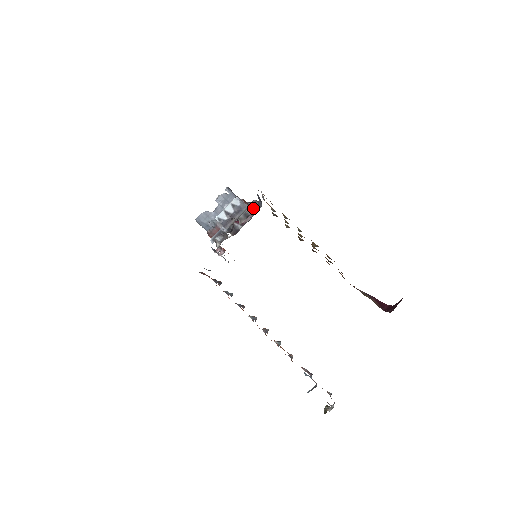
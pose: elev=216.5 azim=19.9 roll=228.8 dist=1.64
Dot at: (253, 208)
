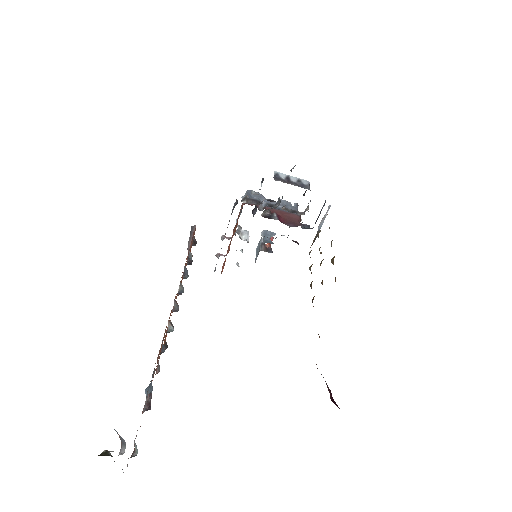
Dot at: occluded
